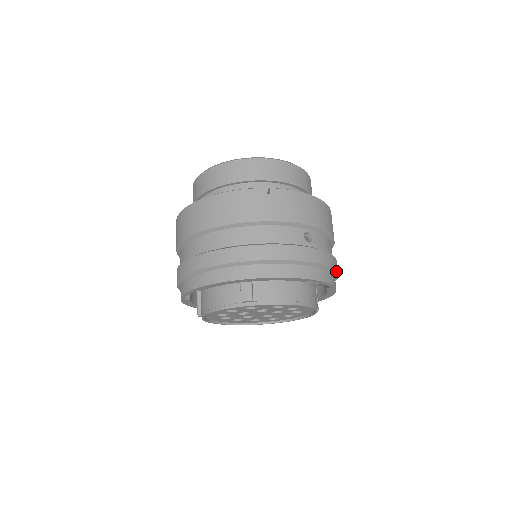
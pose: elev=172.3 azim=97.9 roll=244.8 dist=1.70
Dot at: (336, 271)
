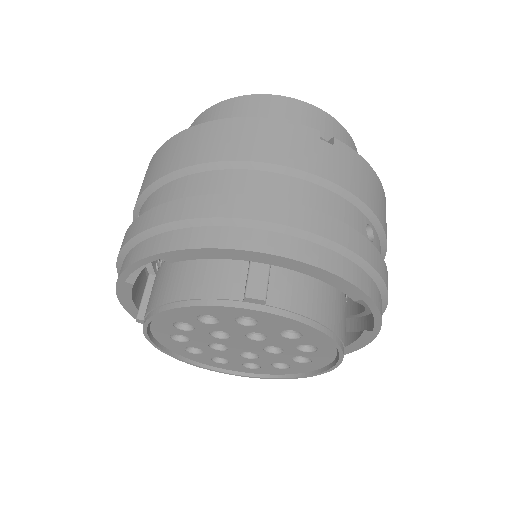
Dot at: (385, 307)
